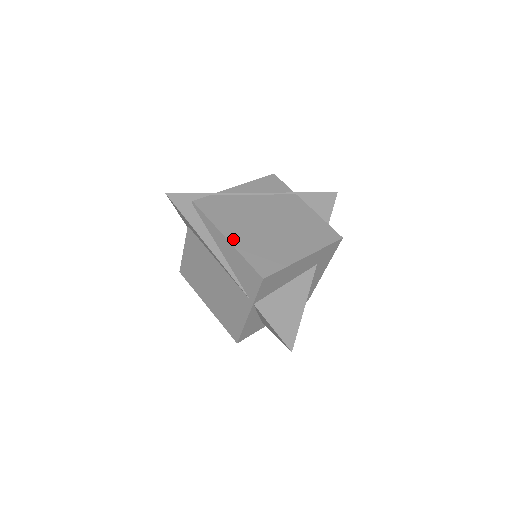
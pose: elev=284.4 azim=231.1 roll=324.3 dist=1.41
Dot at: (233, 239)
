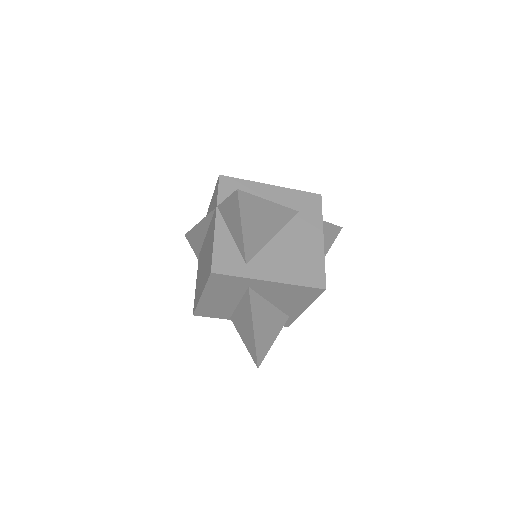
Dot at: occluded
